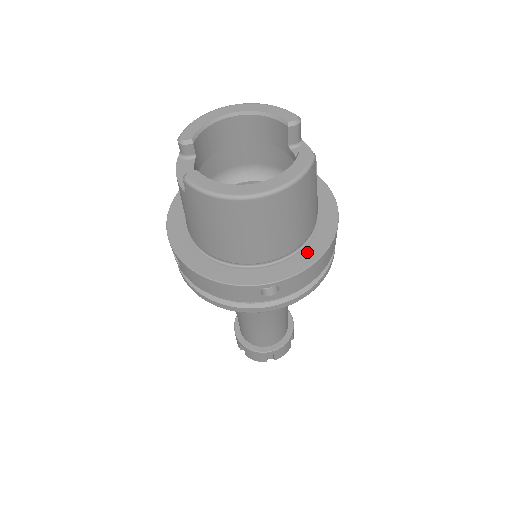
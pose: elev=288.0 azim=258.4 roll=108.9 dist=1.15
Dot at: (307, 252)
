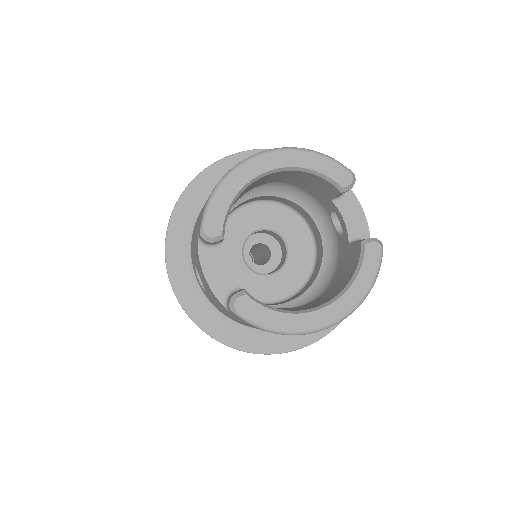
Dot at: occluded
